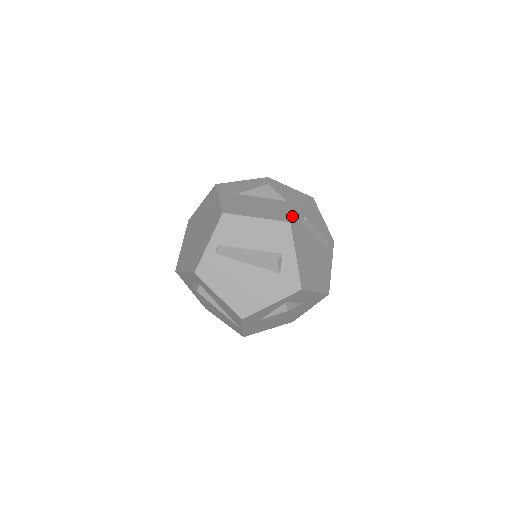
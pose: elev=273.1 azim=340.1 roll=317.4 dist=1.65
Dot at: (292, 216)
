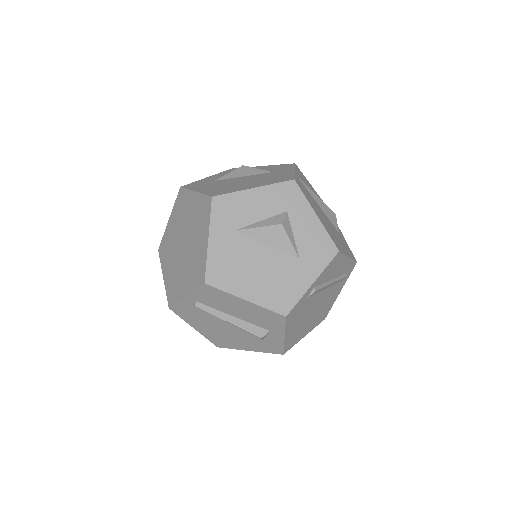
Dot at: (293, 302)
